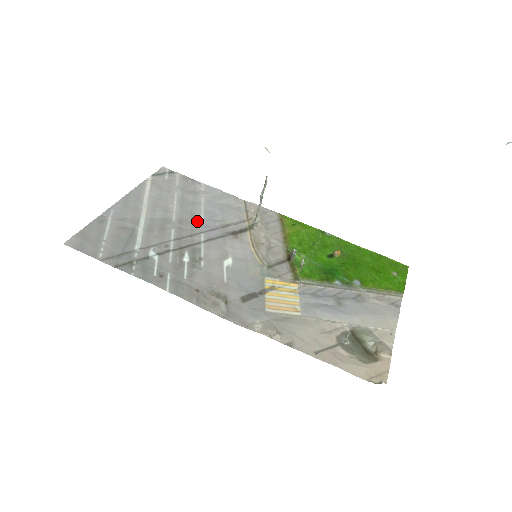
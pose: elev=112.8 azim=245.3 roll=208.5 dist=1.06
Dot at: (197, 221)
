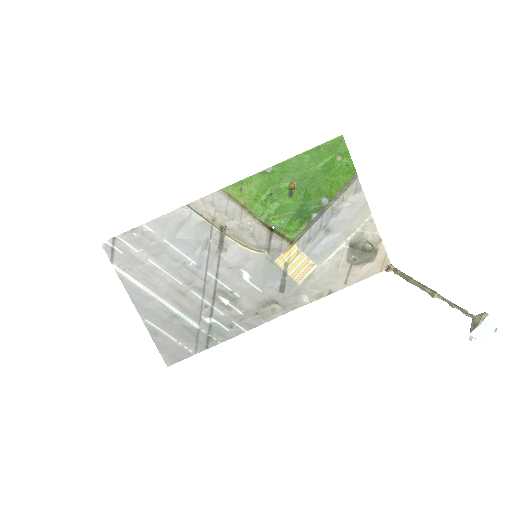
Dot at: (191, 267)
